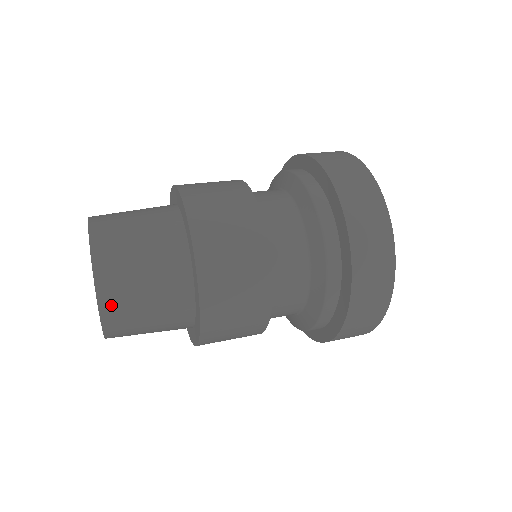
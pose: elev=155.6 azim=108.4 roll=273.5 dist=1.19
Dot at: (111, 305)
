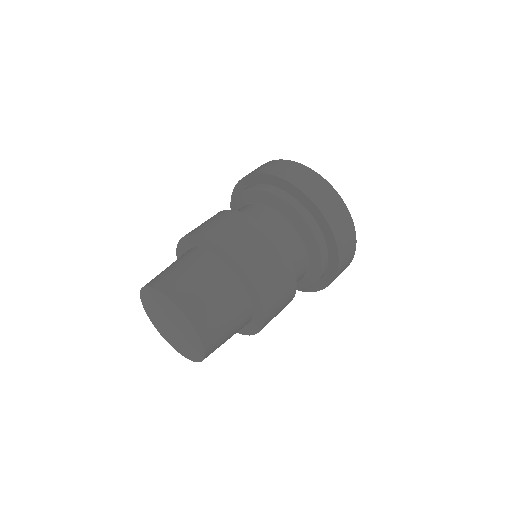
Dot at: (204, 327)
